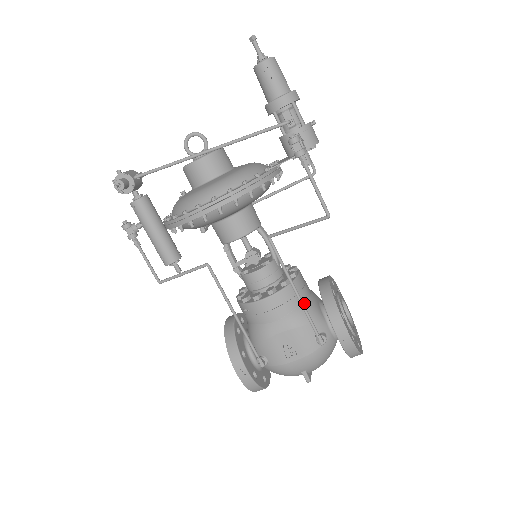
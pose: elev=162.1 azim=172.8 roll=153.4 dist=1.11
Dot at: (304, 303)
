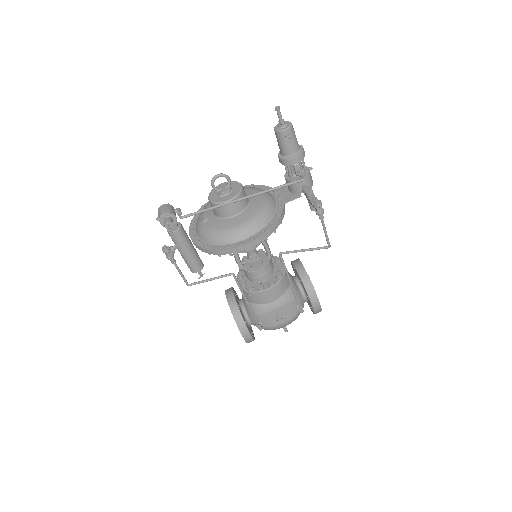
Dot at: (290, 286)
